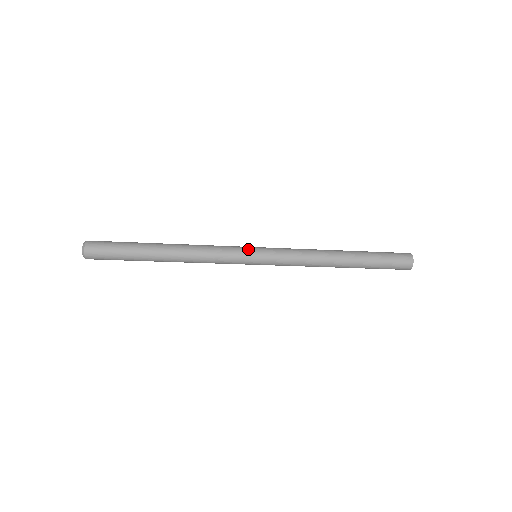
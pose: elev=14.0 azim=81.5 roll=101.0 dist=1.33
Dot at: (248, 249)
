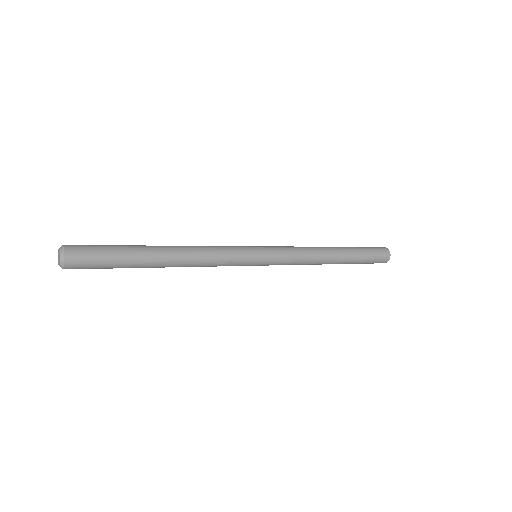
Dot at: (248, 246)
